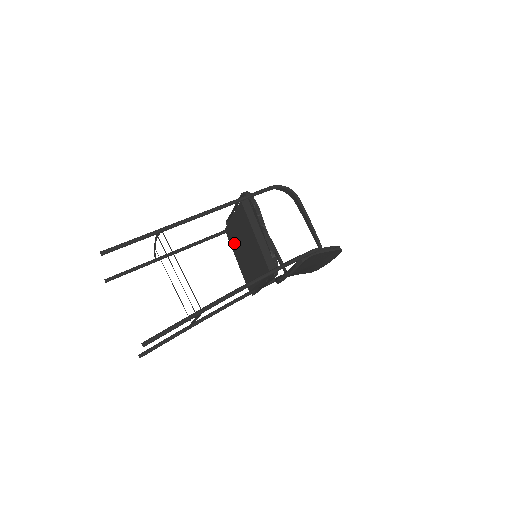
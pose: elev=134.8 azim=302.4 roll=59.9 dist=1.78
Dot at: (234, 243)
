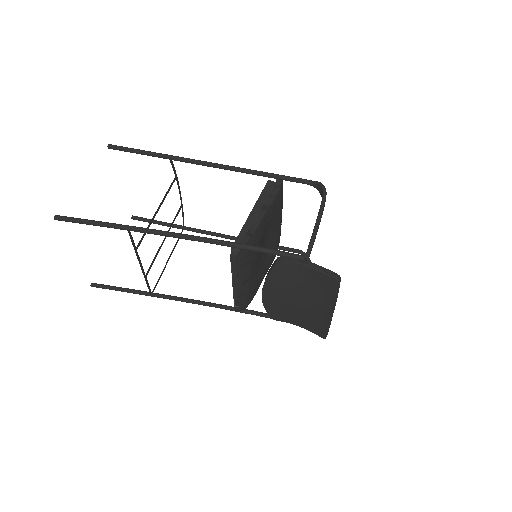
Dot at: occluded
